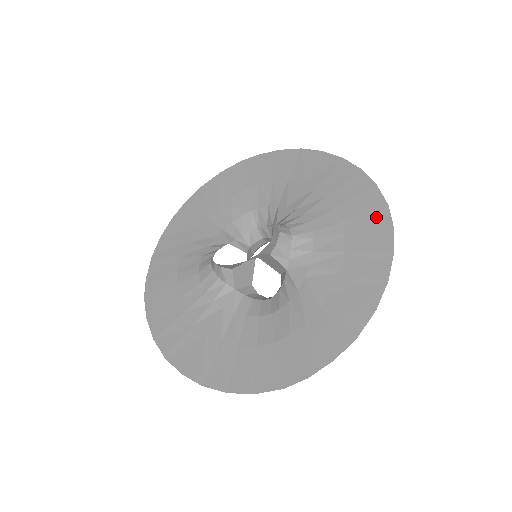
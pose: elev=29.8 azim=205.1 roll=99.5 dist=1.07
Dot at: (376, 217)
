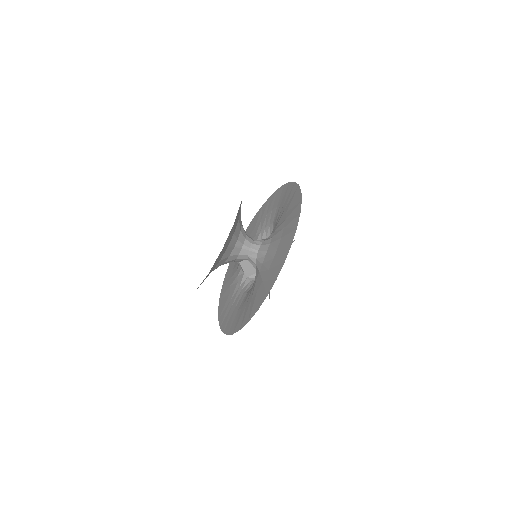
Dot at: (284, 252)
